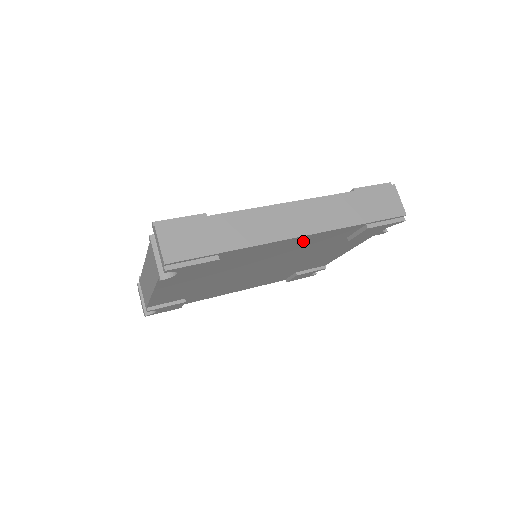
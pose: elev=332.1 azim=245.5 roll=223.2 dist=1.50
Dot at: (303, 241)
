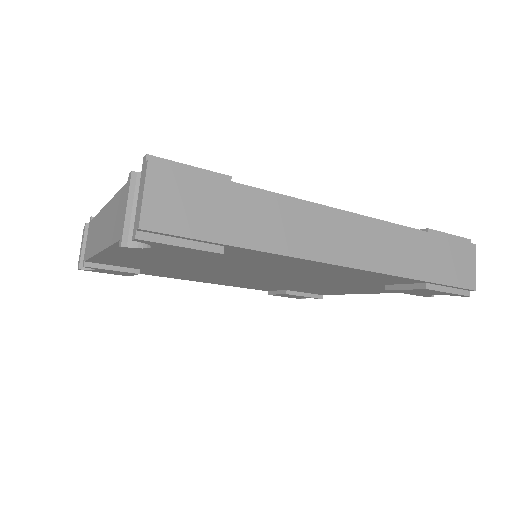
Dot at: (339, 271)
